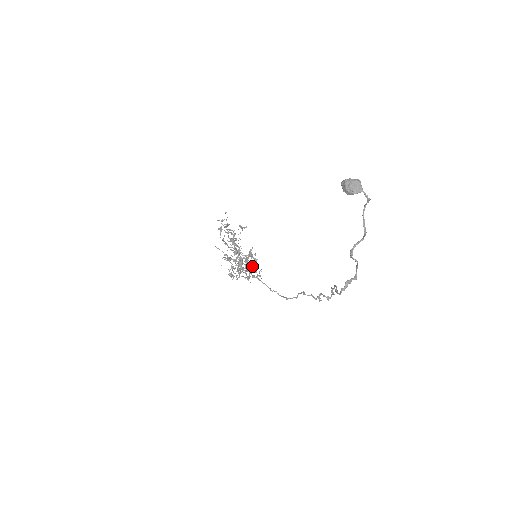
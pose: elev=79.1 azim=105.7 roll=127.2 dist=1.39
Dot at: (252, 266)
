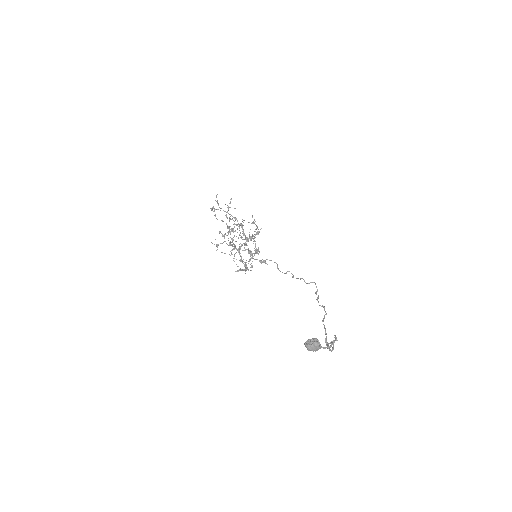
Dot at: occluded
